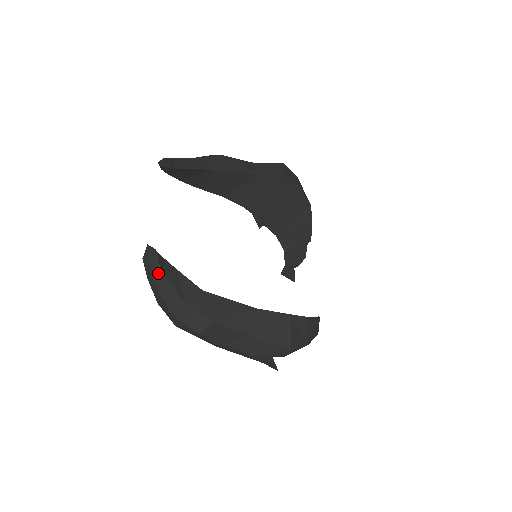
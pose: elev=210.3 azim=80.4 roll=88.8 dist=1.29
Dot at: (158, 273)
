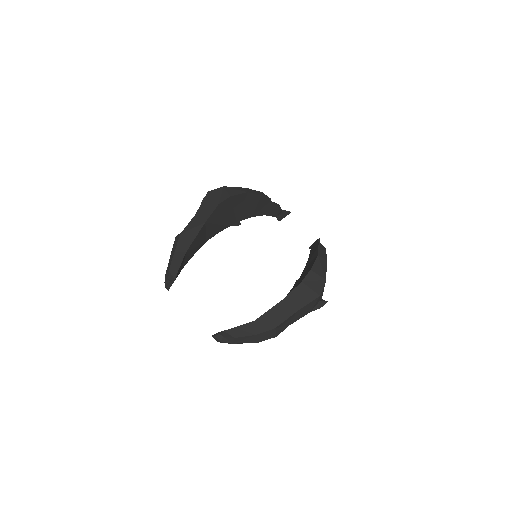
Dot at: (230, 340)
